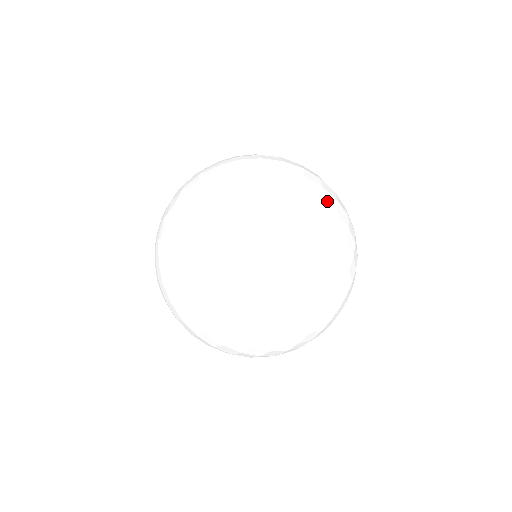
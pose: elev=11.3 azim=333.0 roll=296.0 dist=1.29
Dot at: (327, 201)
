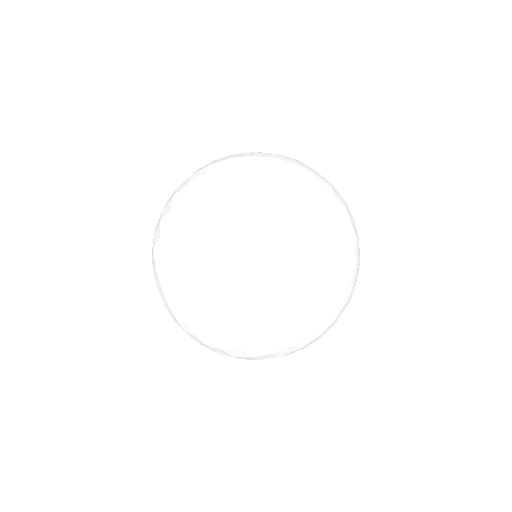
Dot at: (221, 240)
